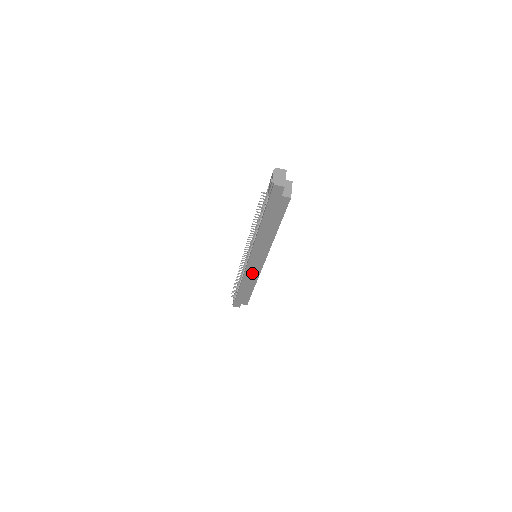
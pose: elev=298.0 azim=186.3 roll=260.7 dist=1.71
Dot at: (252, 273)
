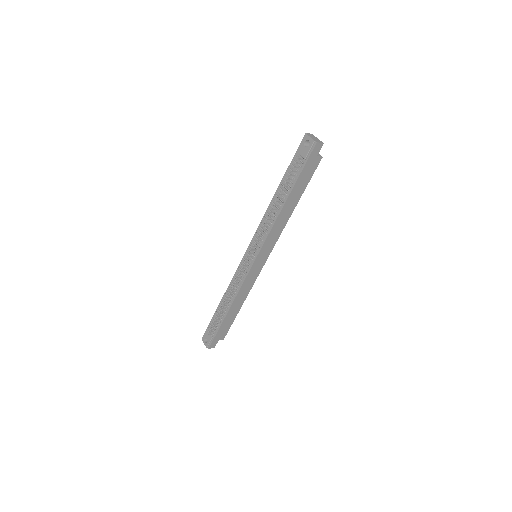
Dot at: (250, 280)
